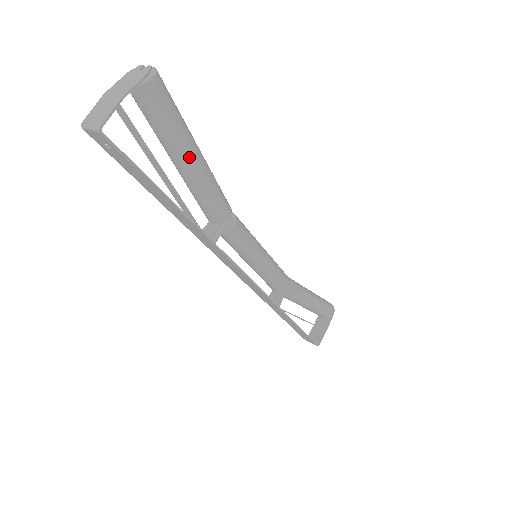
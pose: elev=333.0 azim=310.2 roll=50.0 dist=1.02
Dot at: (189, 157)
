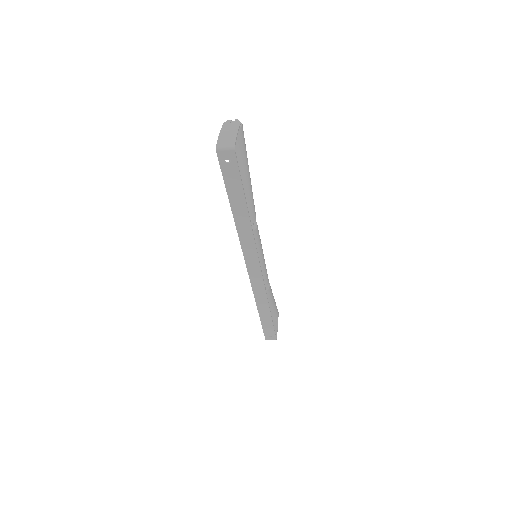
Dot at: (248, 175)
